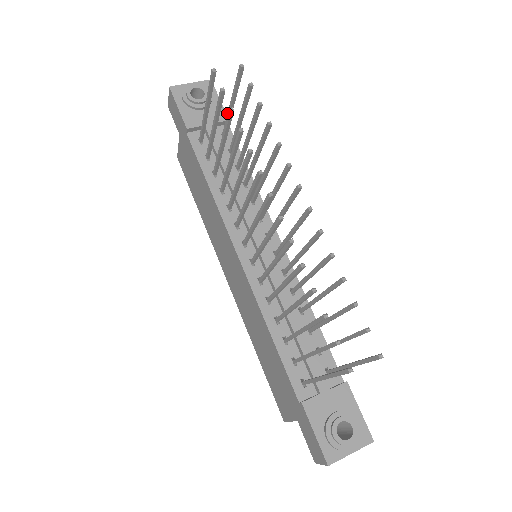
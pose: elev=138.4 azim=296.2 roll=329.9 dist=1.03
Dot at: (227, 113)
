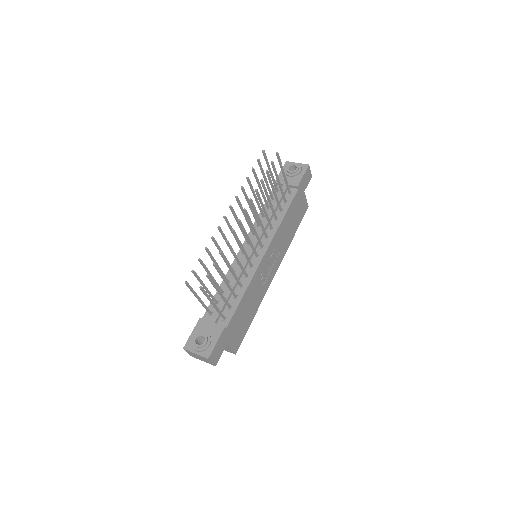
Dot at: (285, 179)
